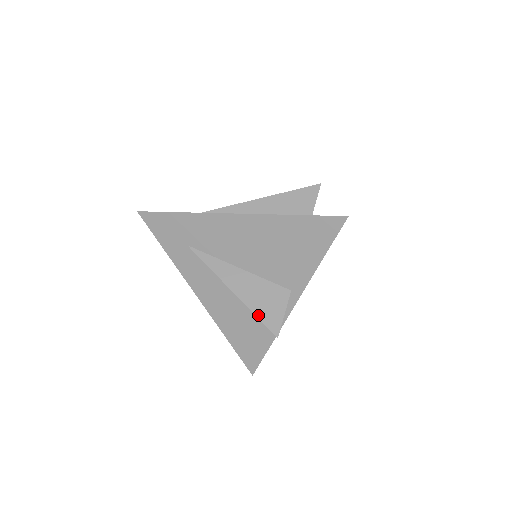
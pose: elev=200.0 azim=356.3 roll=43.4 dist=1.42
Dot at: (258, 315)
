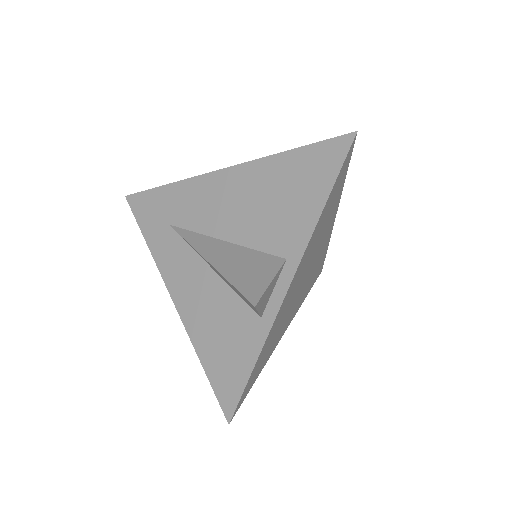
Dot at: (234, 282)
